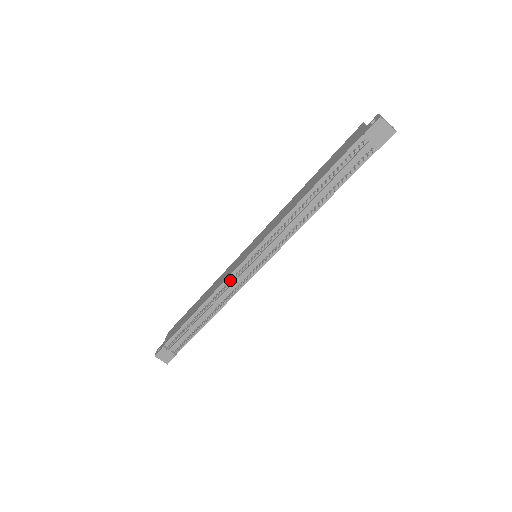
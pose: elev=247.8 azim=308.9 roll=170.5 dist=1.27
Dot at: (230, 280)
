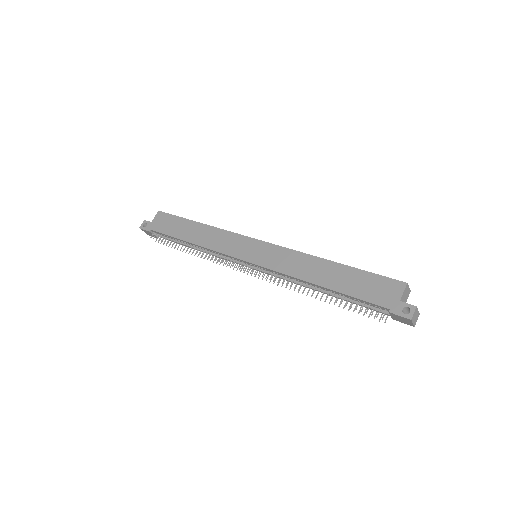
Dot at: (224, 257)
